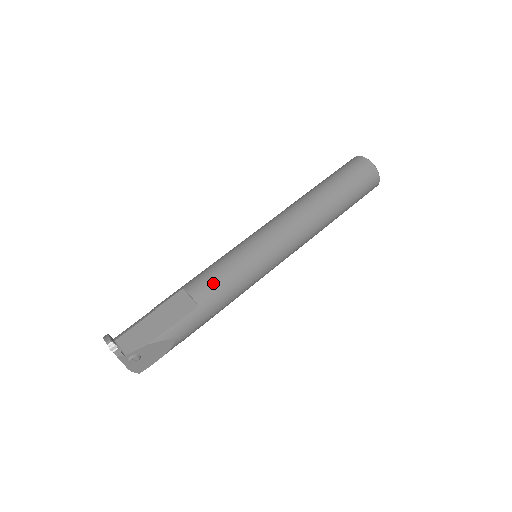
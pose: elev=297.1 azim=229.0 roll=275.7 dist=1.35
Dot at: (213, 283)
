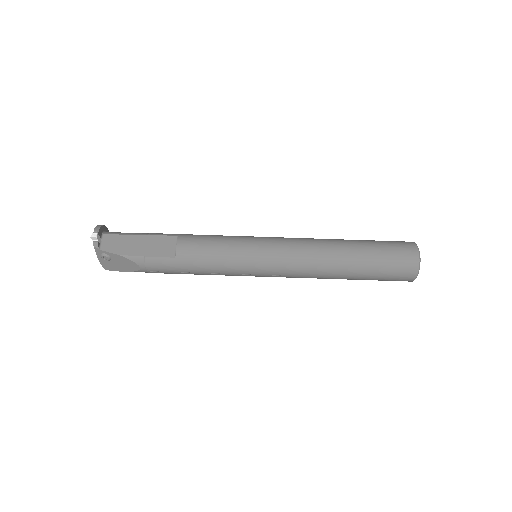
Dot at: (200, 250)
